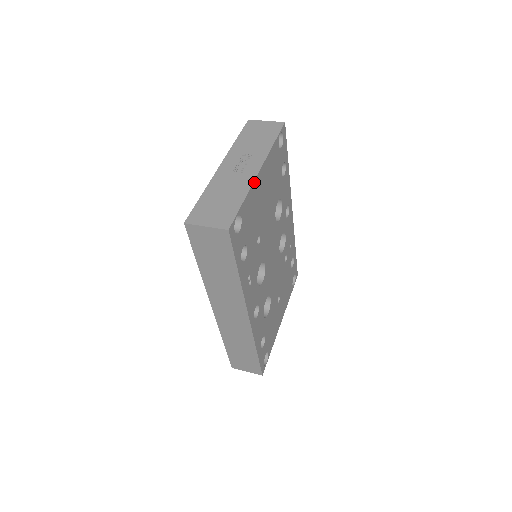
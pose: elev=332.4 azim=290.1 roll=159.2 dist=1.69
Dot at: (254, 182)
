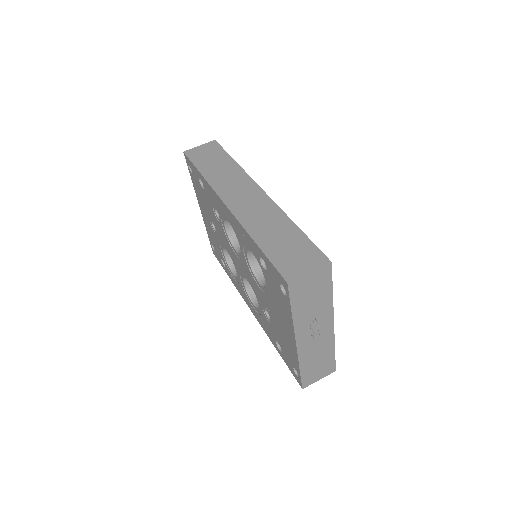
Dot at: (333, 334)
